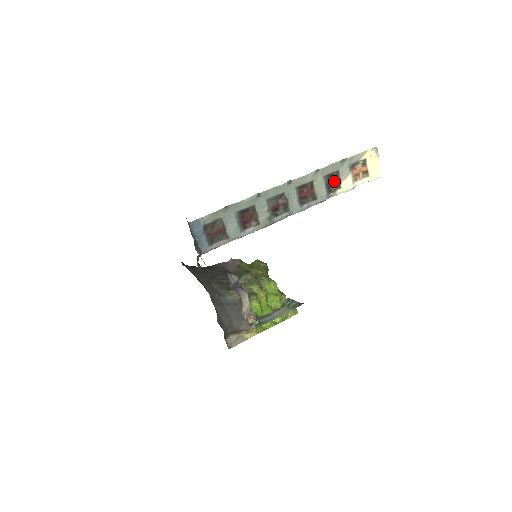
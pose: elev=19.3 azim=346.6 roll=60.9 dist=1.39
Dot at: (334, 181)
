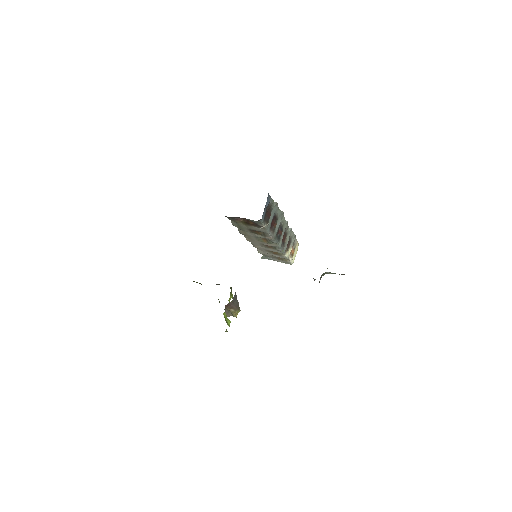
Dot at: (288, 245)
